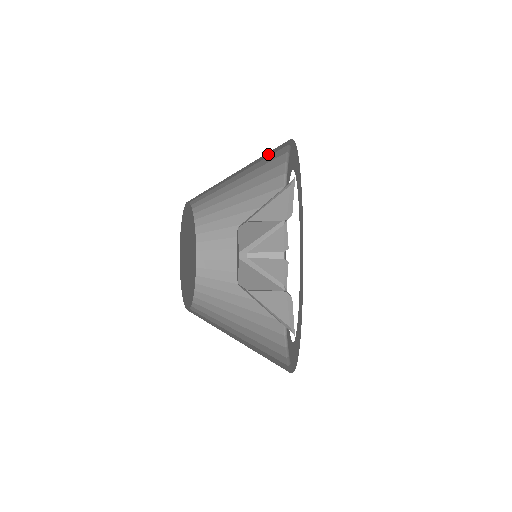
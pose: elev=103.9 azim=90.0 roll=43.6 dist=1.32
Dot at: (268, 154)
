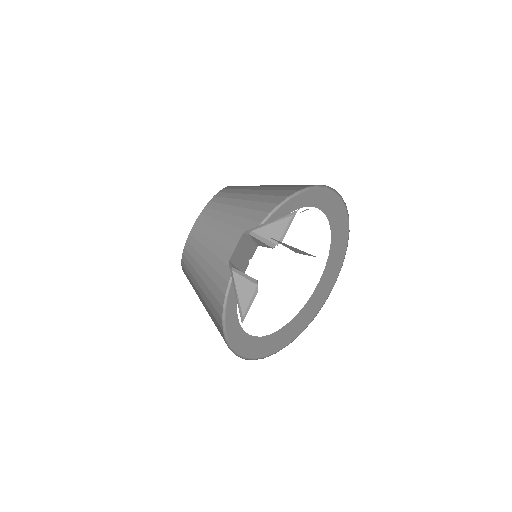
Dot at: occluded
